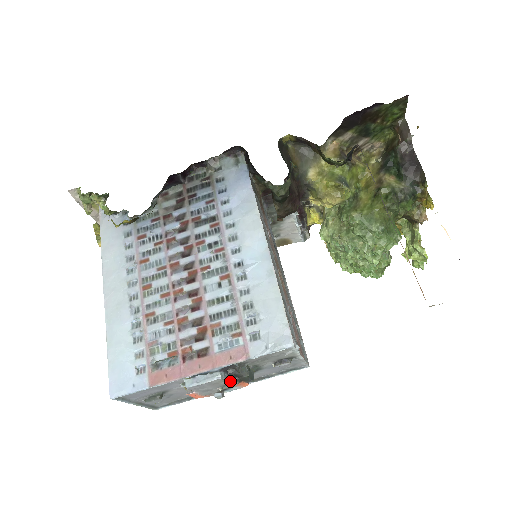
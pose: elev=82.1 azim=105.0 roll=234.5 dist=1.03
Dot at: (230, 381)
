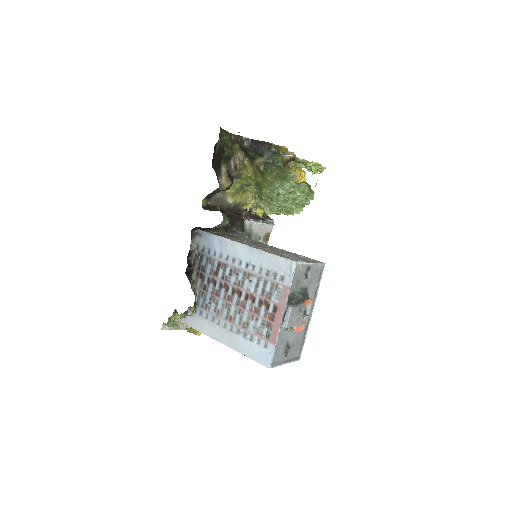
Dot at: (300, 306)
